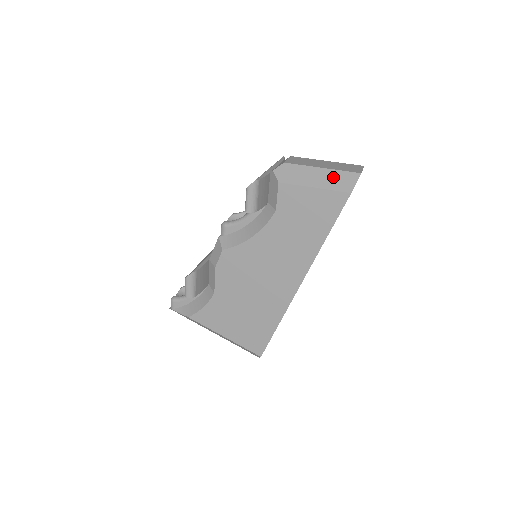
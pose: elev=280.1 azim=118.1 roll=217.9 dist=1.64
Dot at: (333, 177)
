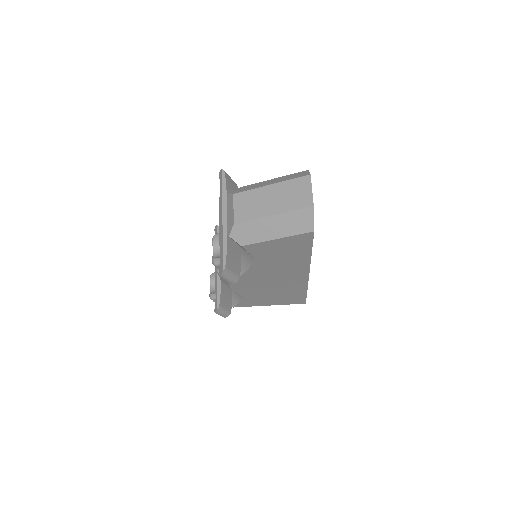
Dot at: (288, 221)
